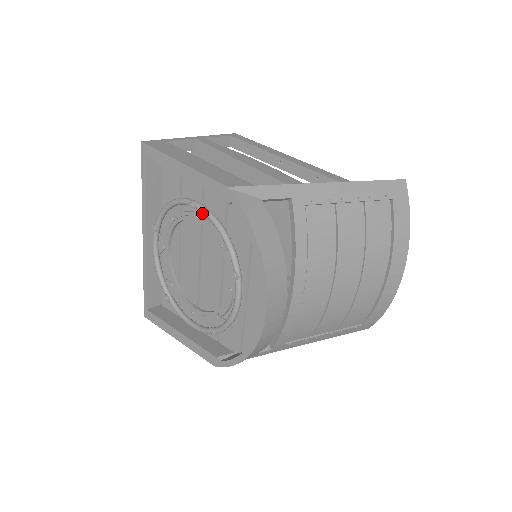
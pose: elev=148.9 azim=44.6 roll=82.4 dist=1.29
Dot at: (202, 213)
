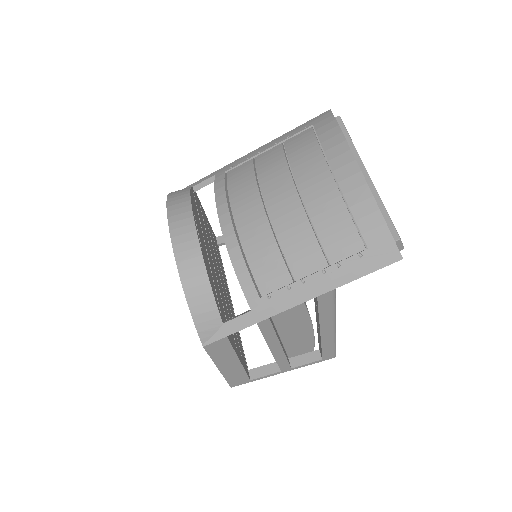
Dot at: occluded
